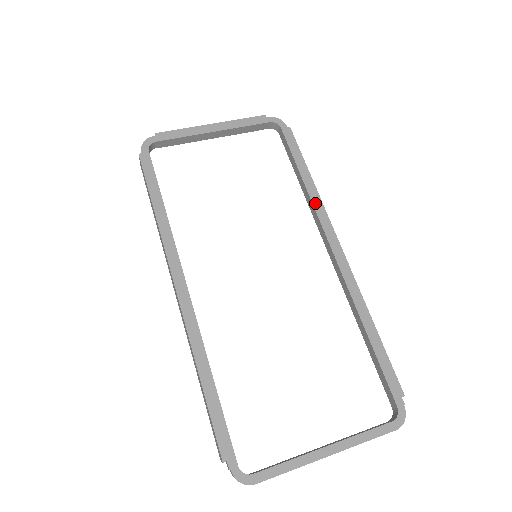
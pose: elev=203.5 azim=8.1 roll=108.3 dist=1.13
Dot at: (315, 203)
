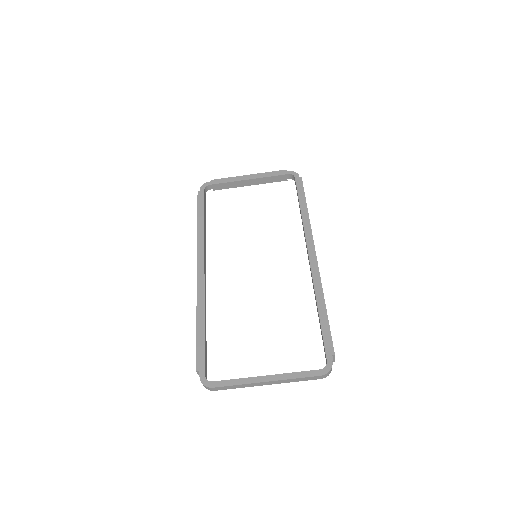
Dot at: (305, 225)
